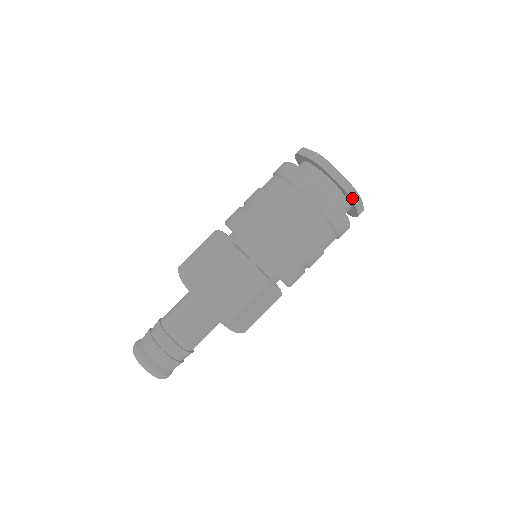
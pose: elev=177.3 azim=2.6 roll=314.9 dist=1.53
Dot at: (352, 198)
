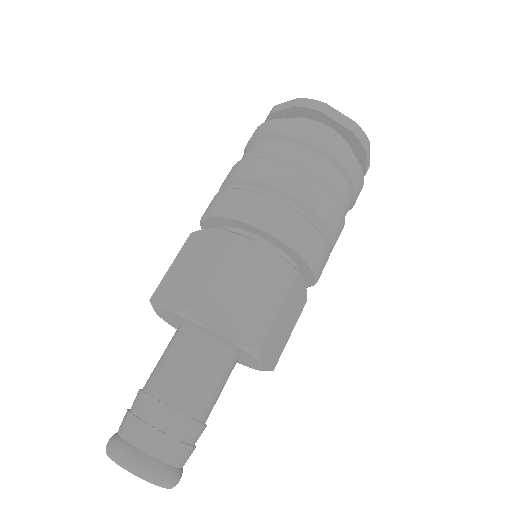
Dot at: (308, 107)
